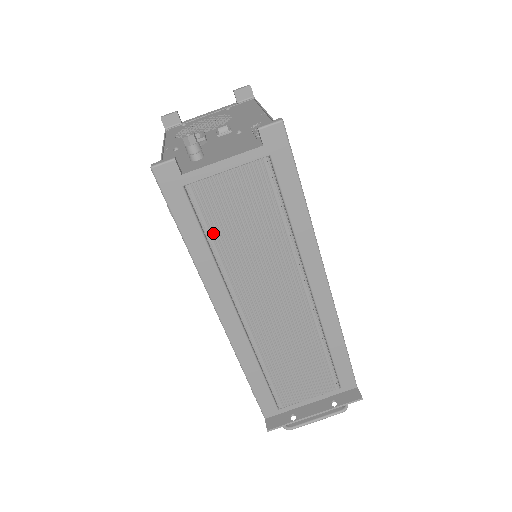
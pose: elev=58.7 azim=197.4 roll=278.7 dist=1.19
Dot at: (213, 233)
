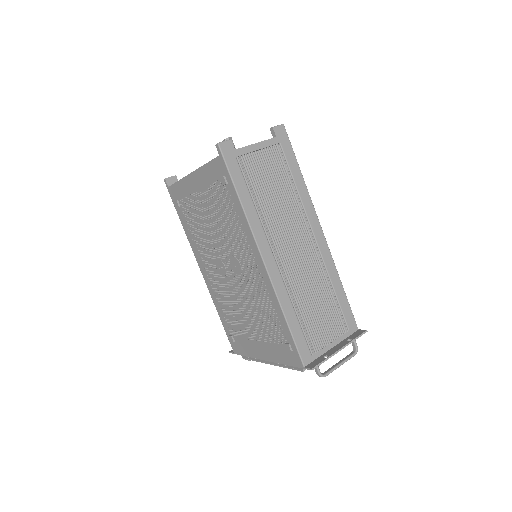
Dot at: (255, 191)
